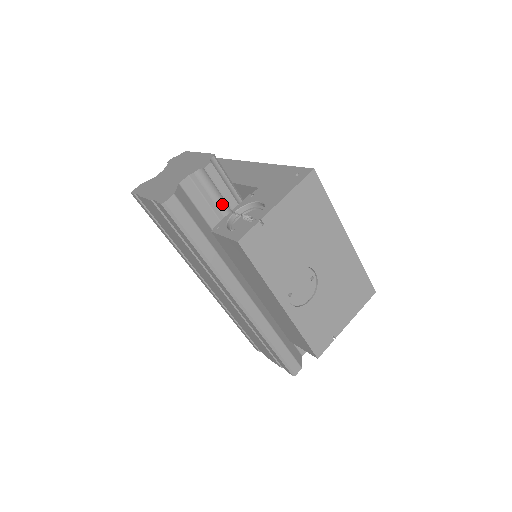
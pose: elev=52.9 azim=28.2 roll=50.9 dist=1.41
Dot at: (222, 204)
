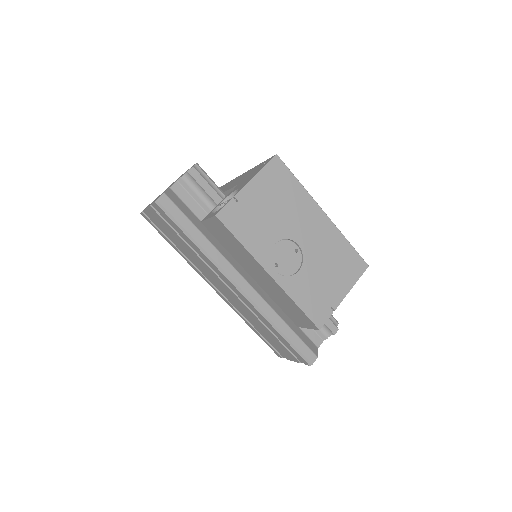
Dot at: (209, 202)
